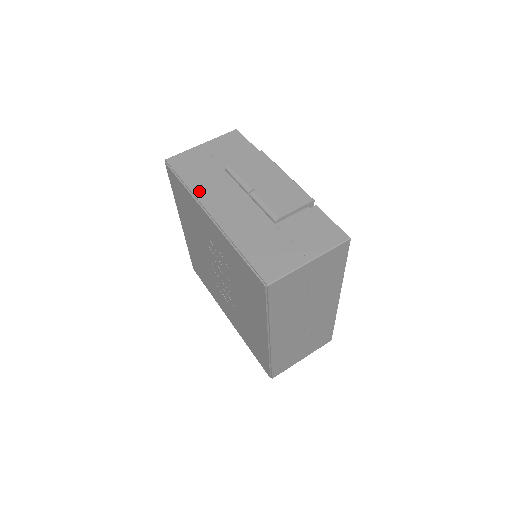
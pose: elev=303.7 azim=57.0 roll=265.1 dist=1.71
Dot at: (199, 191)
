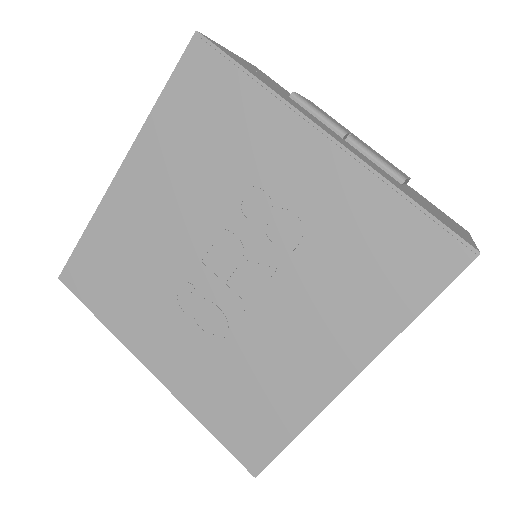
Dot at: (284, 97)
